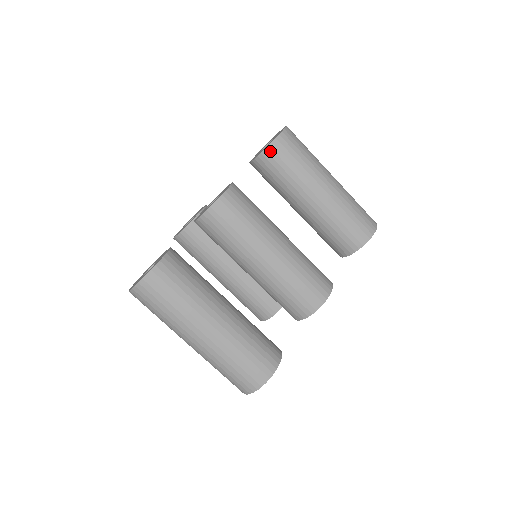
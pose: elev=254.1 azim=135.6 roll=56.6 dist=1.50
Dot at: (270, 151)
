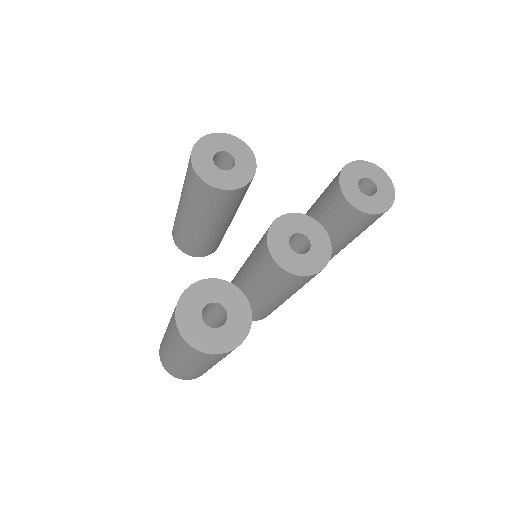
Dot at: (370, 217)
